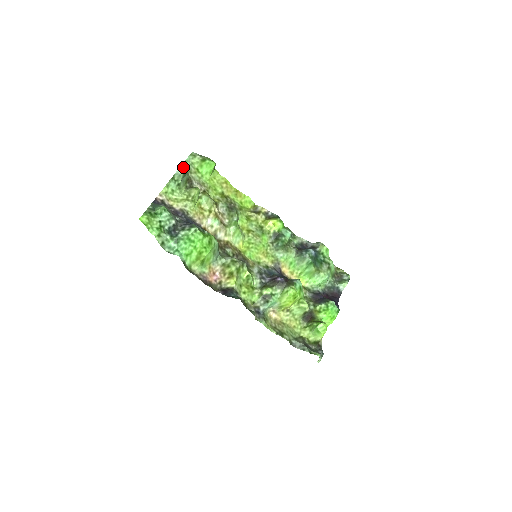
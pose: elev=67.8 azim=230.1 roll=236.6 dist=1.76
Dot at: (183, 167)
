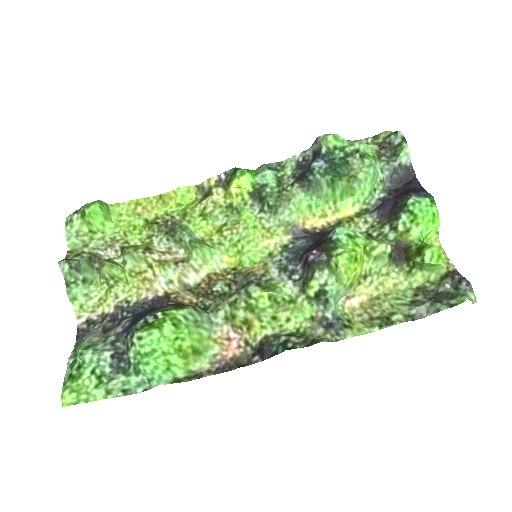
Dot at: (61, 261)
